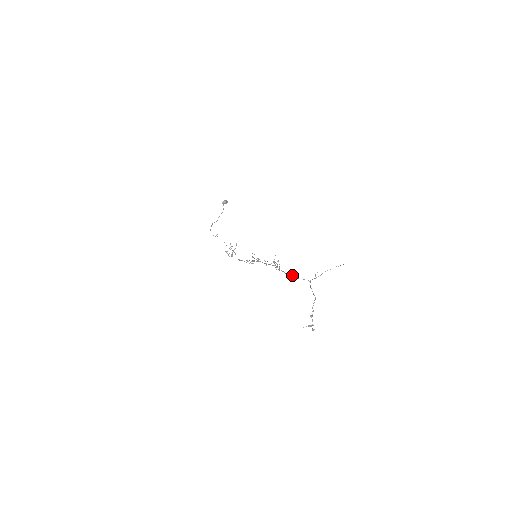
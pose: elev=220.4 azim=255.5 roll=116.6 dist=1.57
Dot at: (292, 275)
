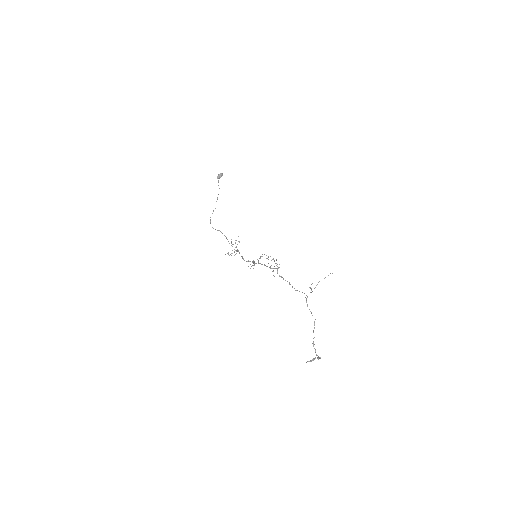
Dot at: occluded
